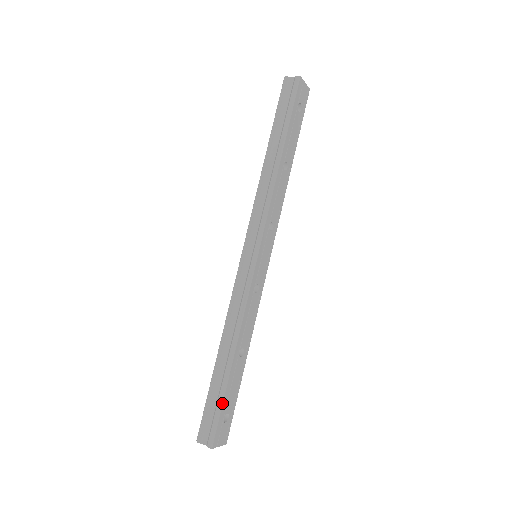
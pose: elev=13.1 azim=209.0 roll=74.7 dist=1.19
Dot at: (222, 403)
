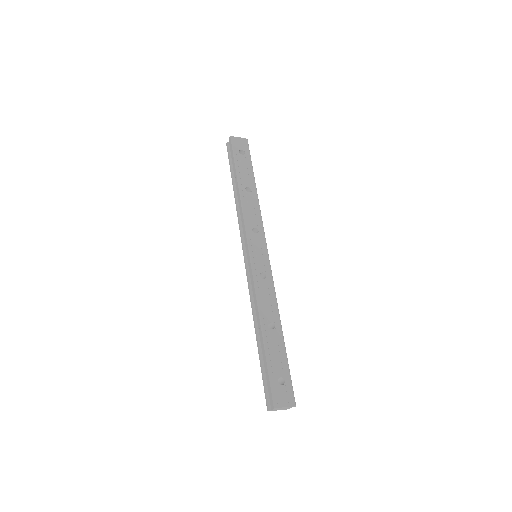
Dot at: (268, 368)
